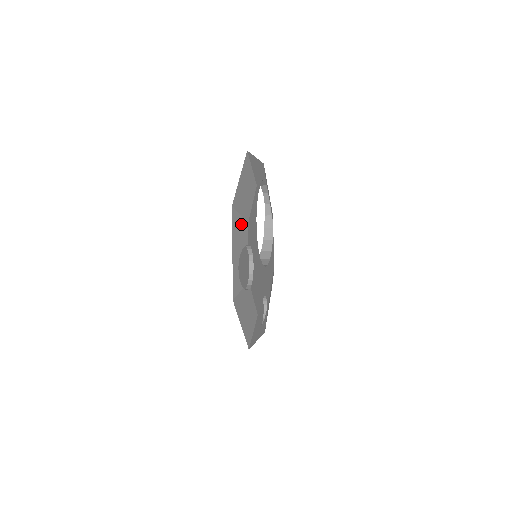
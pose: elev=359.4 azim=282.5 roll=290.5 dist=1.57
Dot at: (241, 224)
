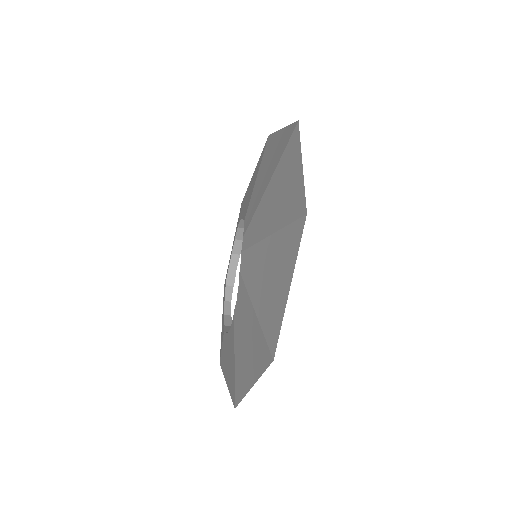
Dot at: occluded
